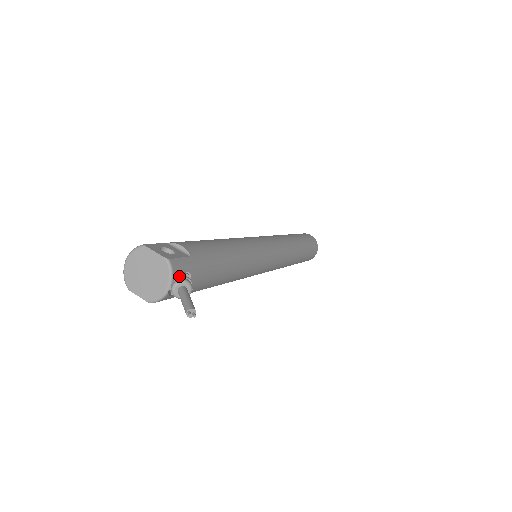
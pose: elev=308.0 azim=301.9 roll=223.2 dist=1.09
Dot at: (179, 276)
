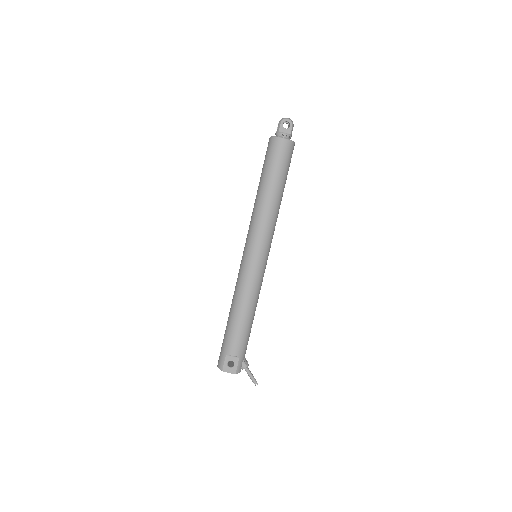
Dot at: (241, 368)
